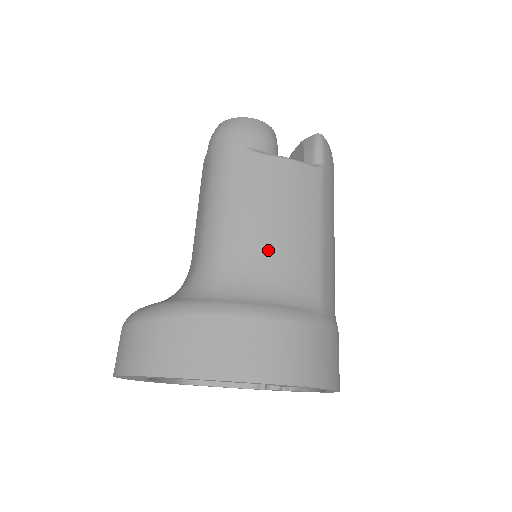
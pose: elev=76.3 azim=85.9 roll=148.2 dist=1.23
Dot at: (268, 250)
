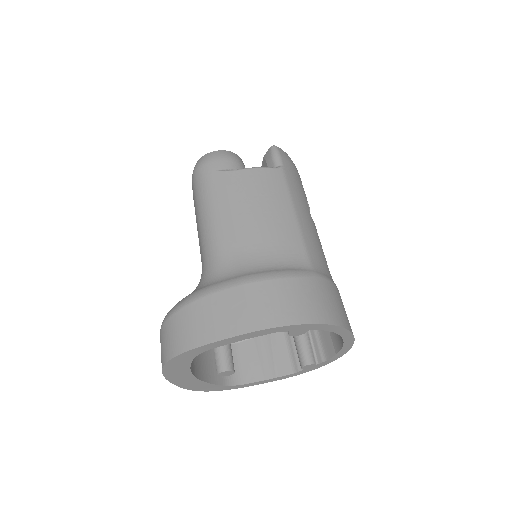
Dot at: (253, 235)
